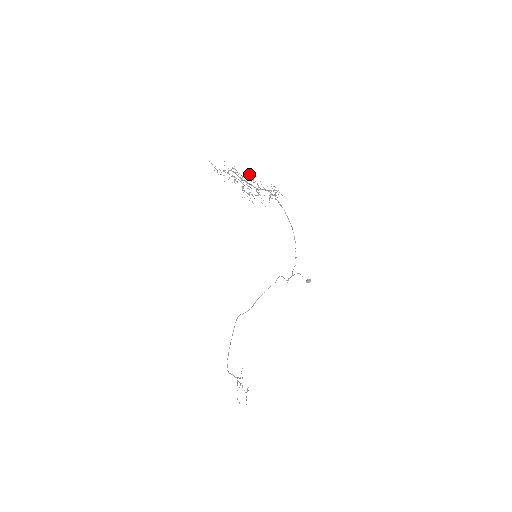
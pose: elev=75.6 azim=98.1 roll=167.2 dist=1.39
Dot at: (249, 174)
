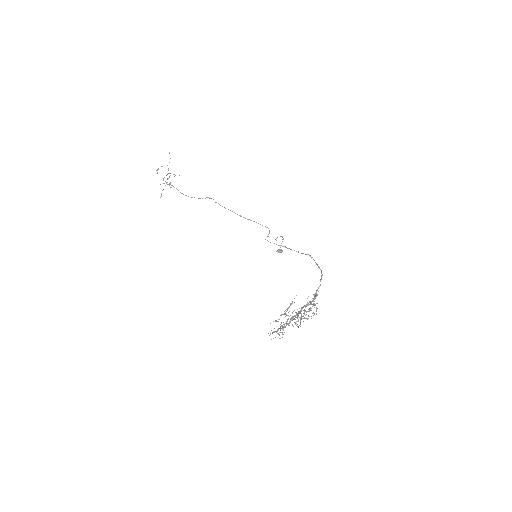
Dot at: occluded
